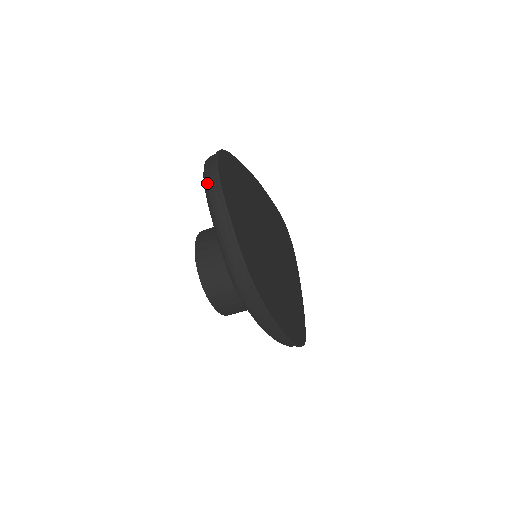
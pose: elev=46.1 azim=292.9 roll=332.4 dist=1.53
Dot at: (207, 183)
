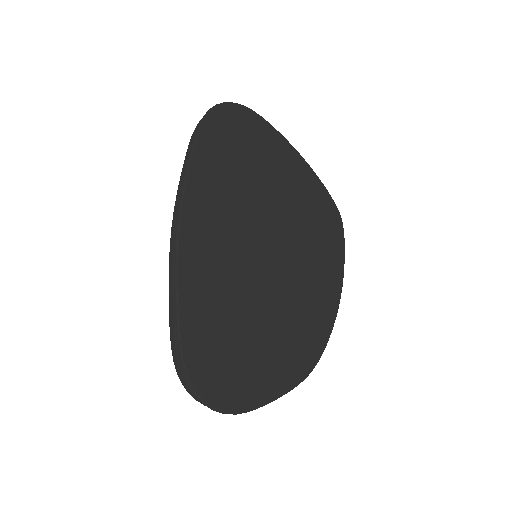
Dot at: occluded
